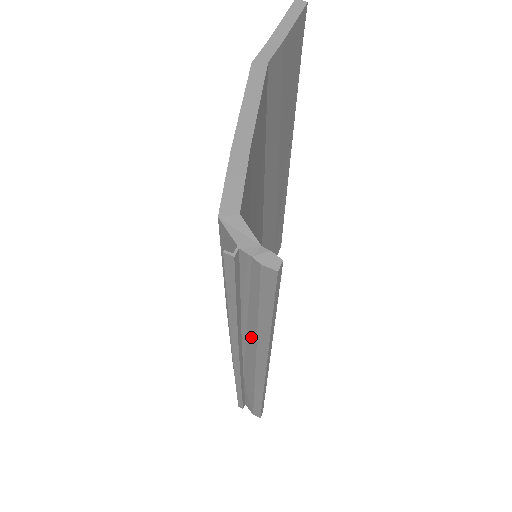
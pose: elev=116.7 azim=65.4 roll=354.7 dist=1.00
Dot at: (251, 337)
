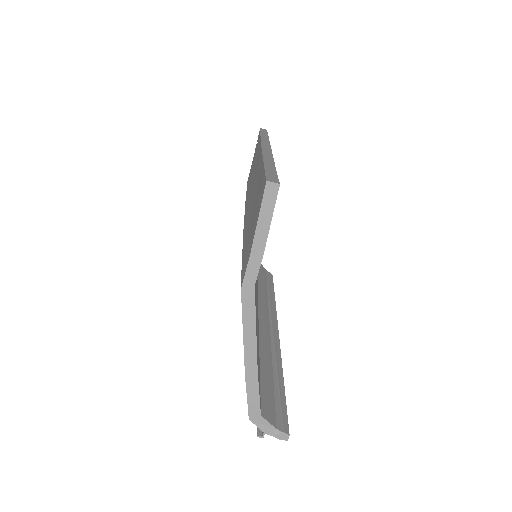
Dot at: occluded
